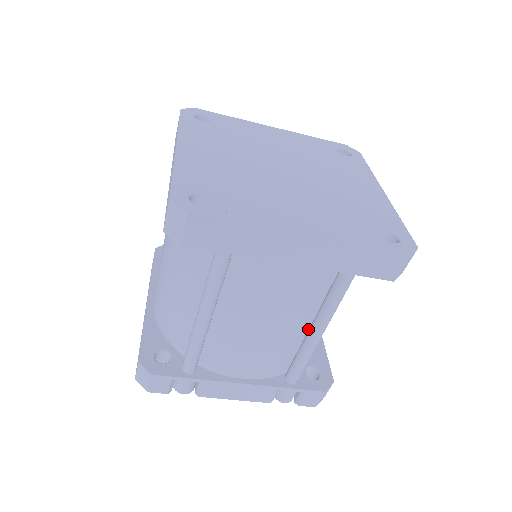
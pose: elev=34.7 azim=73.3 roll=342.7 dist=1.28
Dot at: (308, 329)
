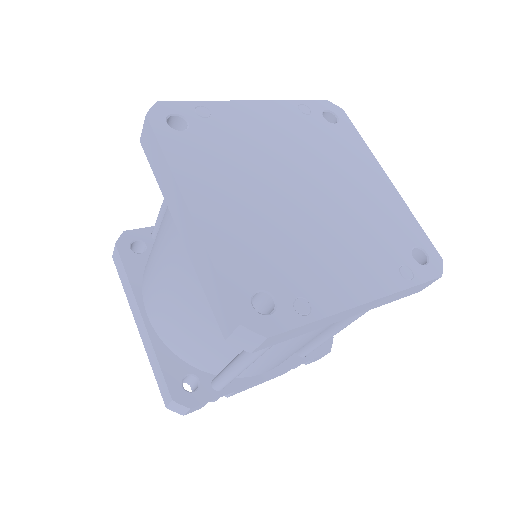
Dot at: occluded
